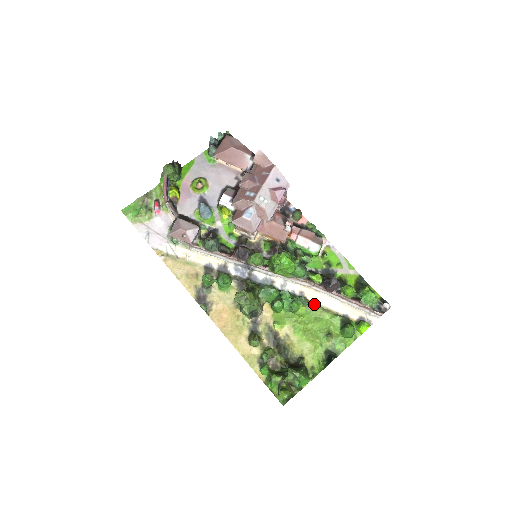
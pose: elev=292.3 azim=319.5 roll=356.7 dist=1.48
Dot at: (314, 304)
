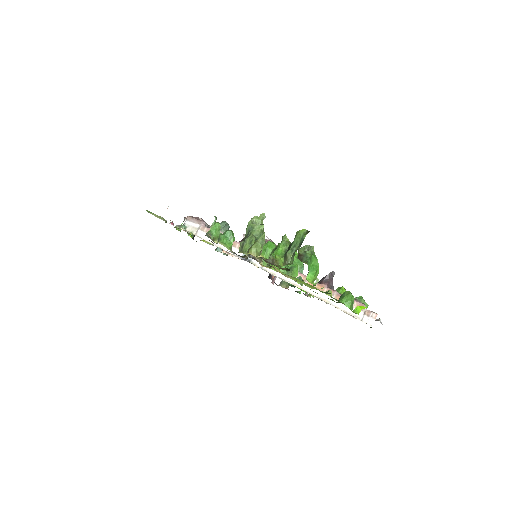
Dot at: occluded
